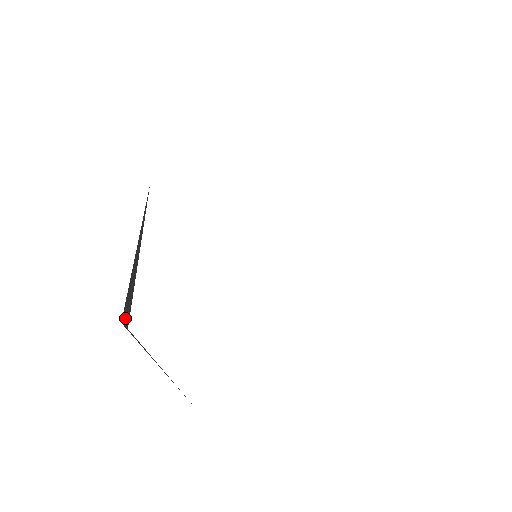
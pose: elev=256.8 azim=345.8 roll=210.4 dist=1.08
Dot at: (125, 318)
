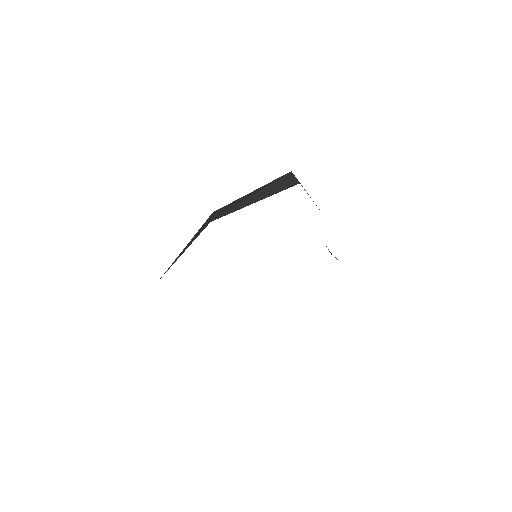
Dot at: occluded
